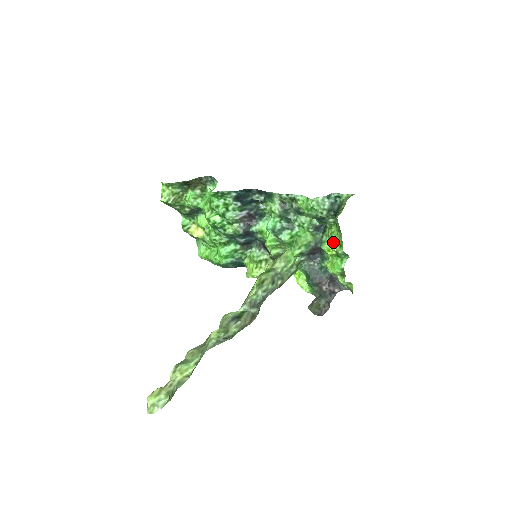
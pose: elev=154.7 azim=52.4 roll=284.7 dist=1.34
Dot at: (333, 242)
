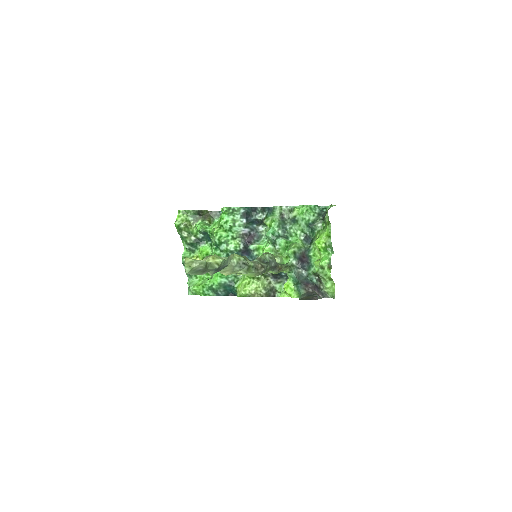
Dot at: (322, 238)
